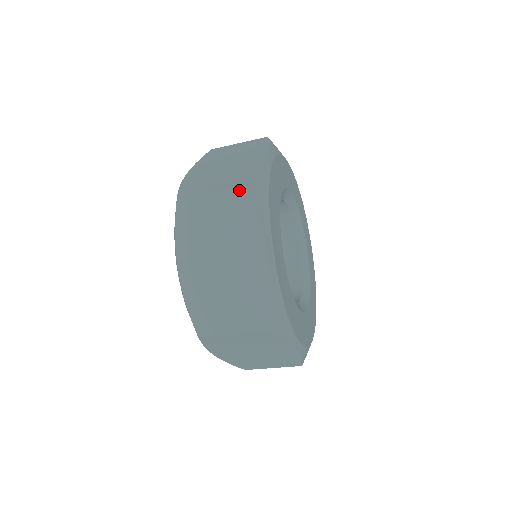
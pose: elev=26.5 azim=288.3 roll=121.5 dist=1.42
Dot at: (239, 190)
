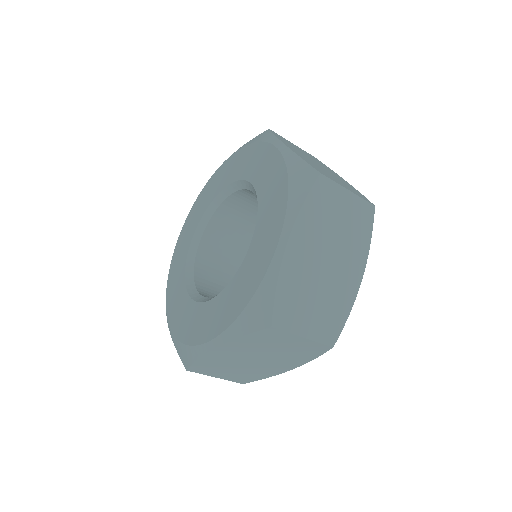
Dot at: (313, 156)
